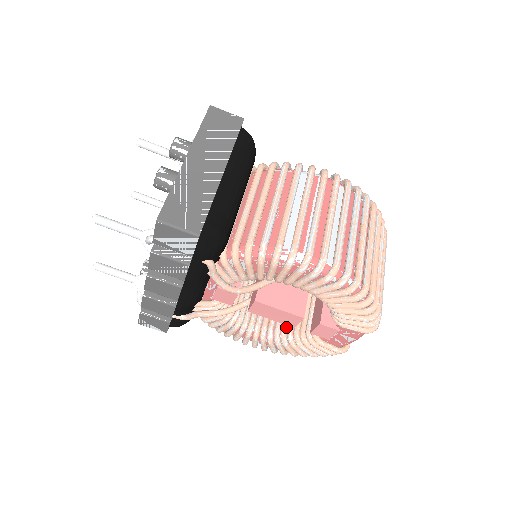
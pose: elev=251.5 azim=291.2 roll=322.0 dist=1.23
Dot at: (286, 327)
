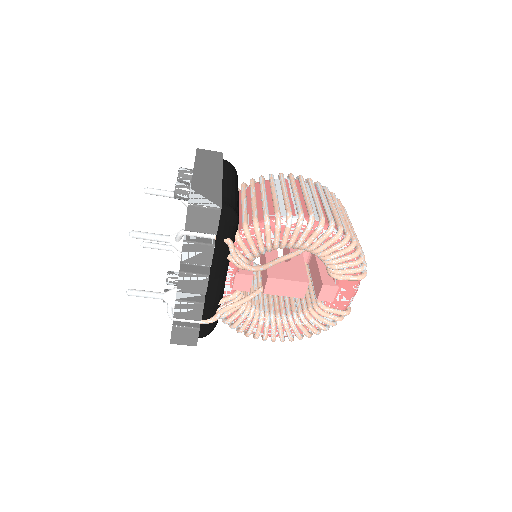
Dot at: (295, 310)
